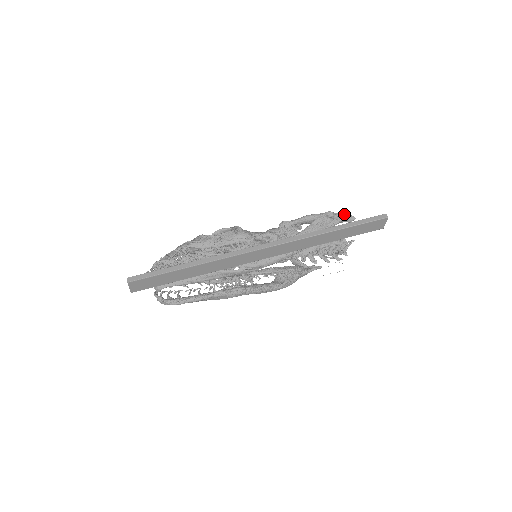
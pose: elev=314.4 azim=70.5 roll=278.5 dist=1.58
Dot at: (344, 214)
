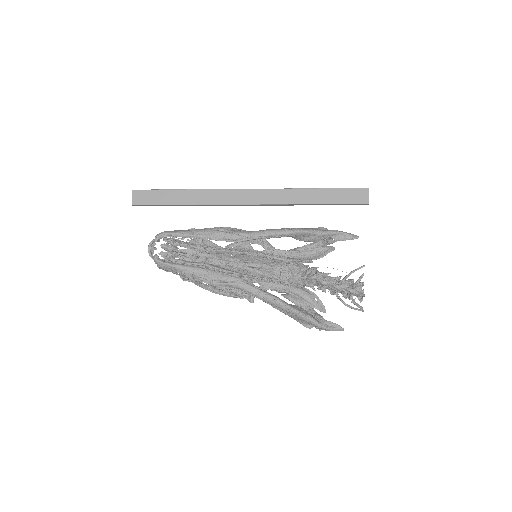
Dot at: (347, 233)
